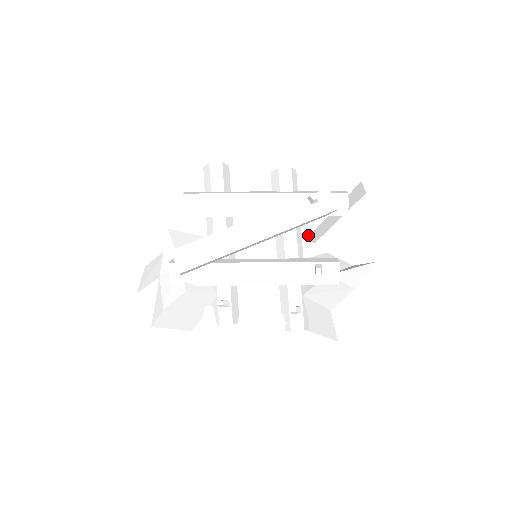
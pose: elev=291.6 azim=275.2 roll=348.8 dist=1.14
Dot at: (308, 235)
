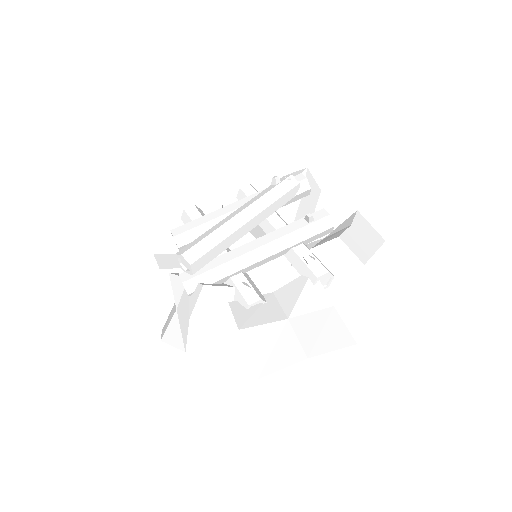
Dot at: occluded
